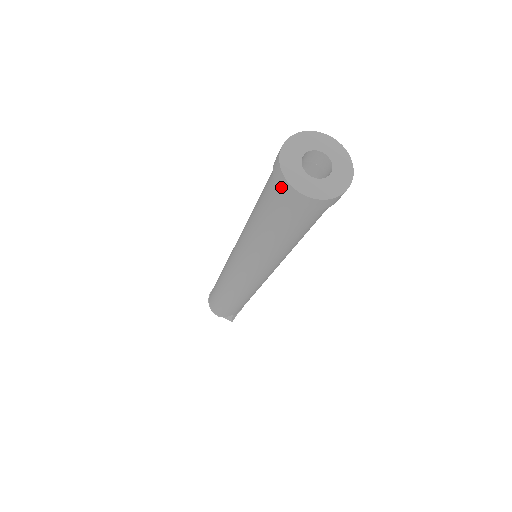
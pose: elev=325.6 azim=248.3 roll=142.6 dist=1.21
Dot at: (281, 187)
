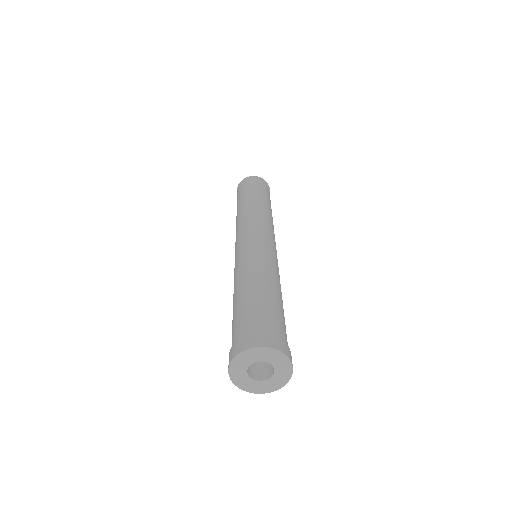
Dot at: occluded
